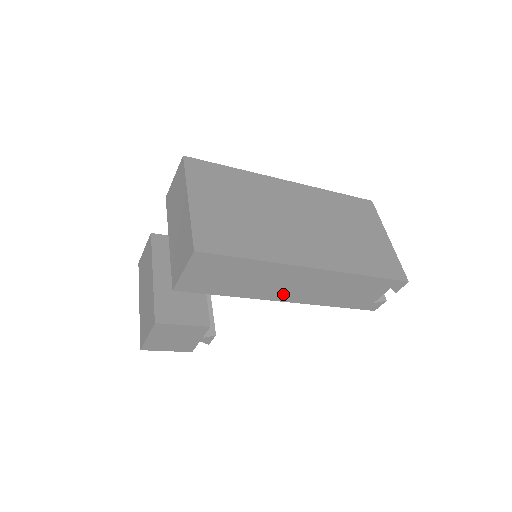
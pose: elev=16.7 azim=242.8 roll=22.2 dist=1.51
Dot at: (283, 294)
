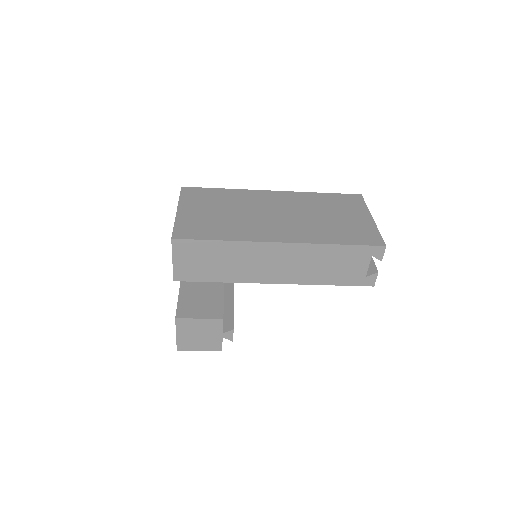
Dot at: (269, 275)
